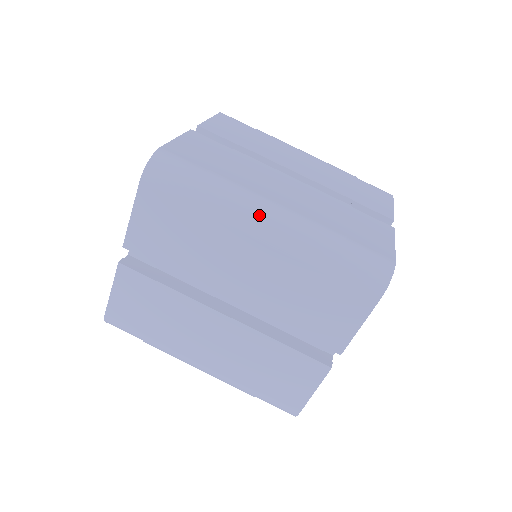
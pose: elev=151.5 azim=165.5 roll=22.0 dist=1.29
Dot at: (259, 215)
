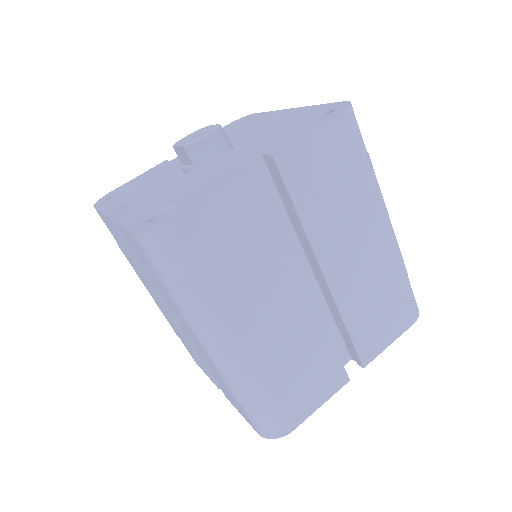
Dot at: (213, 341)
